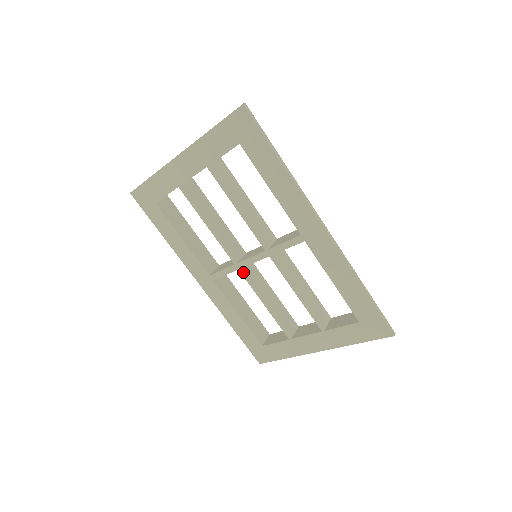
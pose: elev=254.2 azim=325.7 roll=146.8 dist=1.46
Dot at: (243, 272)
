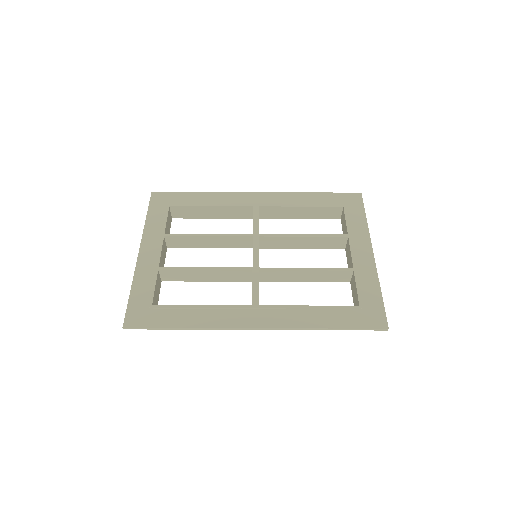
Dot at: (264, 268)
